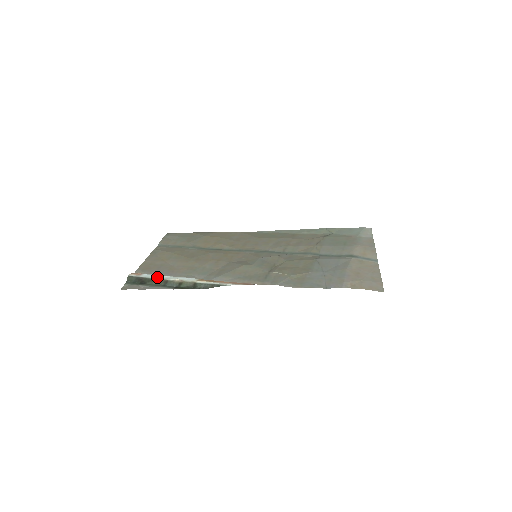
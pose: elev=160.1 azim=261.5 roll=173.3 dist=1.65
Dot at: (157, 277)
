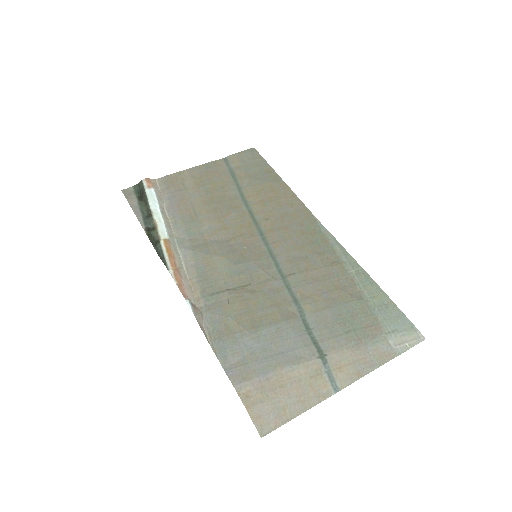
Dot at: (152, 203)
